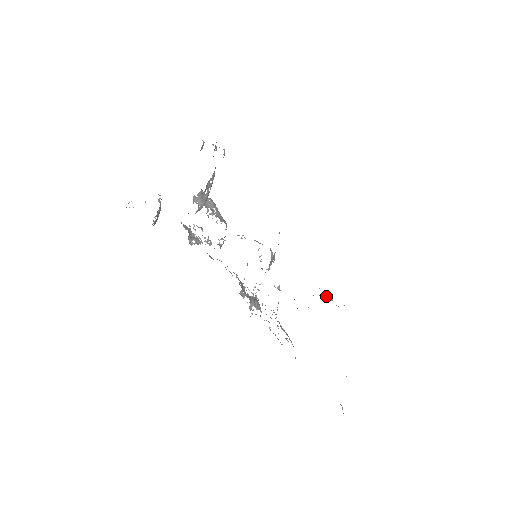
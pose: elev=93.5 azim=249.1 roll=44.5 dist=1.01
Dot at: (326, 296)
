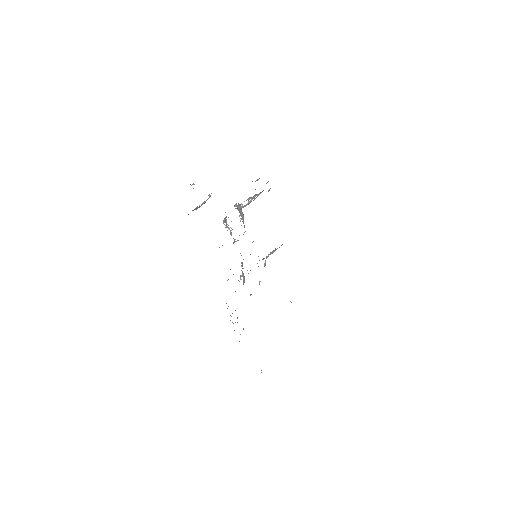
Dot at: occluded
